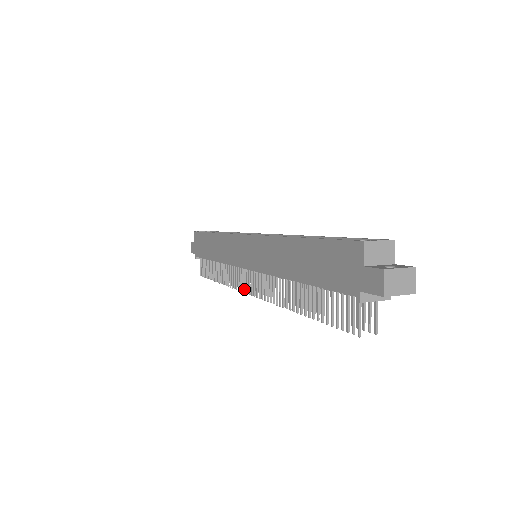
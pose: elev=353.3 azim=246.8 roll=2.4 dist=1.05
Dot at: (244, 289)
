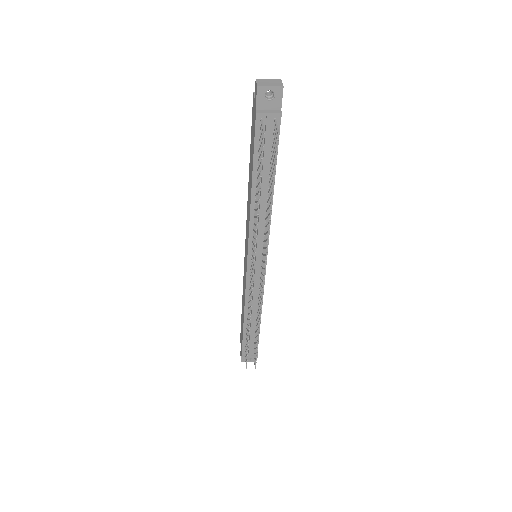
Dot at: (251, 286)
